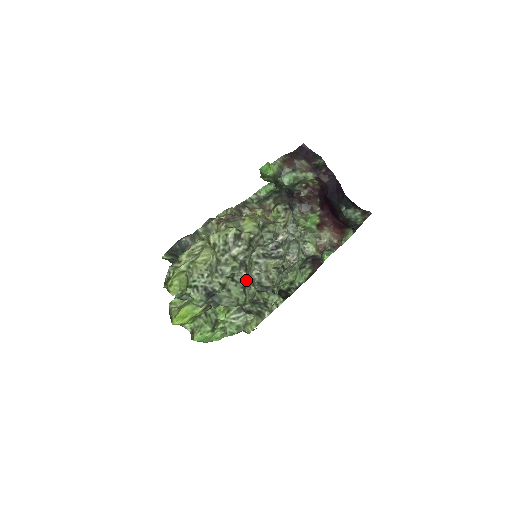
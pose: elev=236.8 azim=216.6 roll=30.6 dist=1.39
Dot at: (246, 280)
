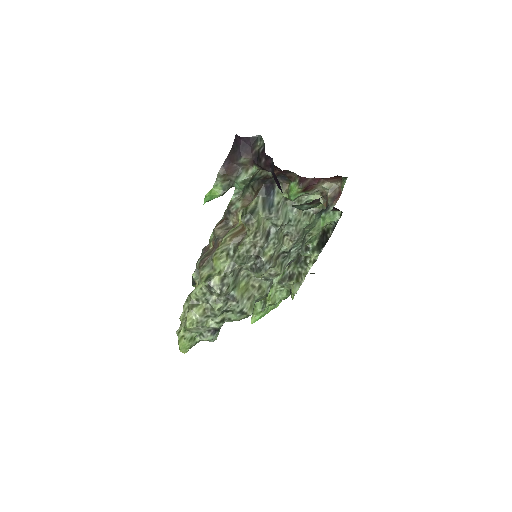
Dot at: (239, 306)
